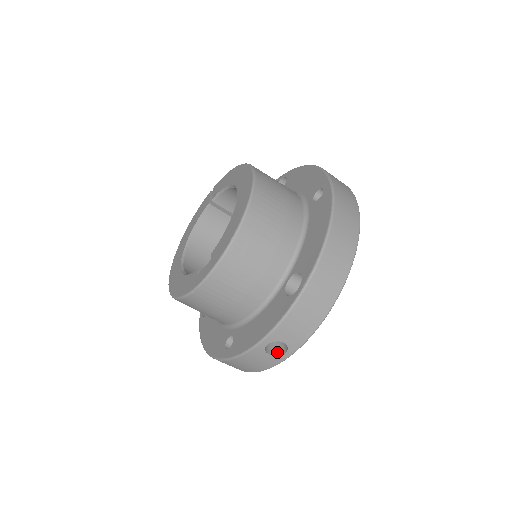
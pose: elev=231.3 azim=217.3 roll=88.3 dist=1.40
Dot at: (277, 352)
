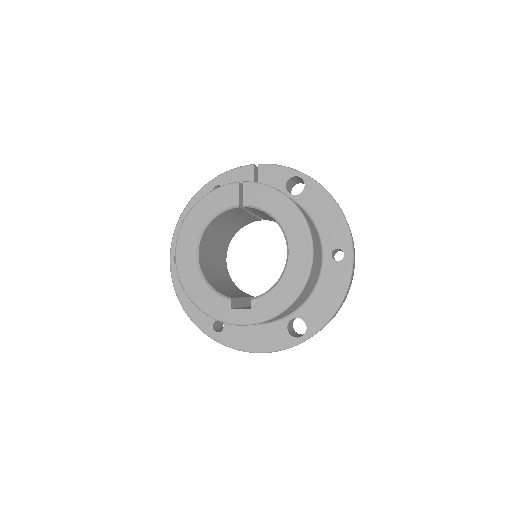
Dot at: occluded
